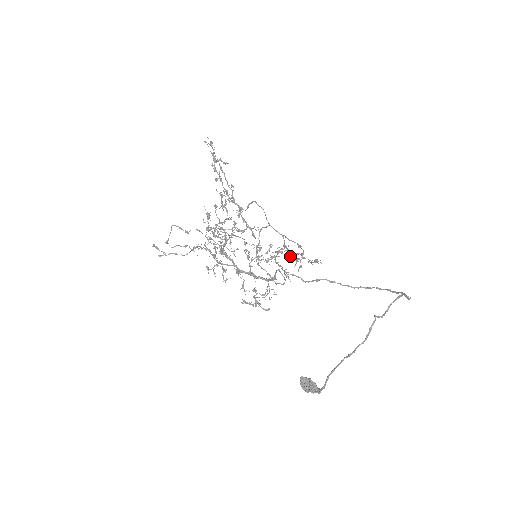
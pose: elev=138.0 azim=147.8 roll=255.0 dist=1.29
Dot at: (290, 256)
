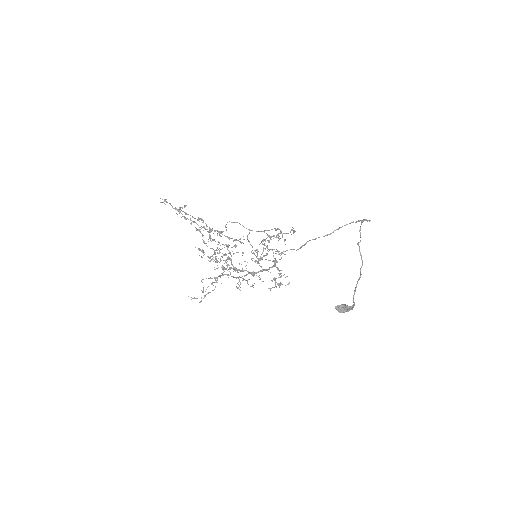
Dot at: occluded
